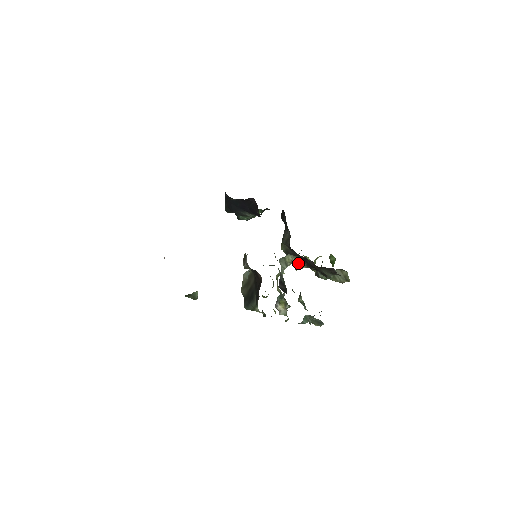
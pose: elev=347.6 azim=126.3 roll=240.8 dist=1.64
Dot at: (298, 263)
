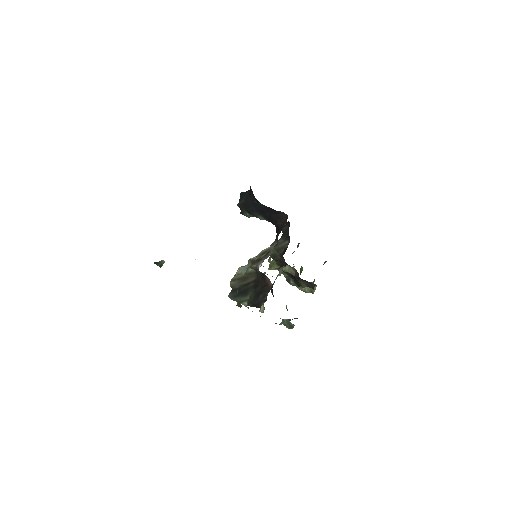
Dot at: (288, 272)
